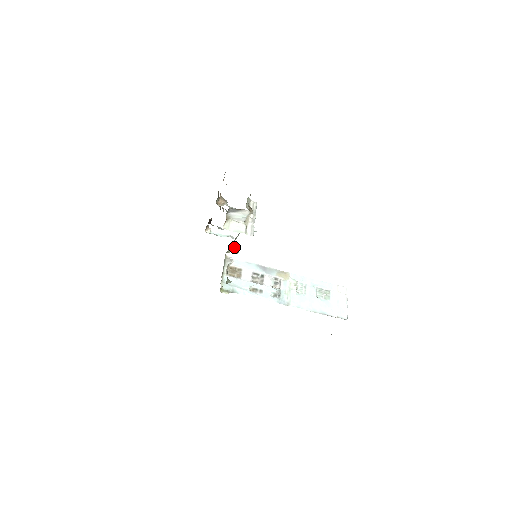
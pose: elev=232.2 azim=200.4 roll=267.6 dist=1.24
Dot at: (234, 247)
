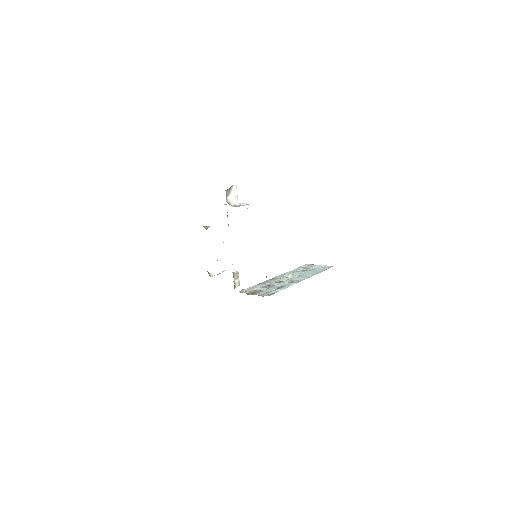
Dot at: (235, 277)
